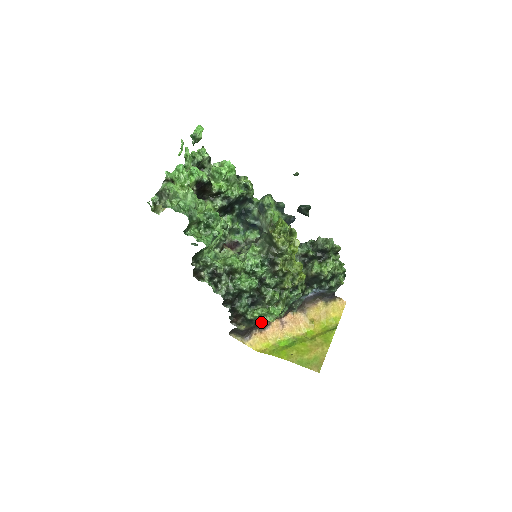
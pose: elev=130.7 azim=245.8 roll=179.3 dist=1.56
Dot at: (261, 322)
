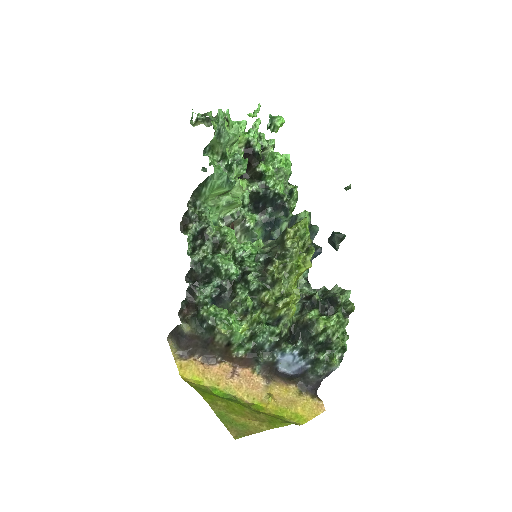
Dot at: (211, 337)
